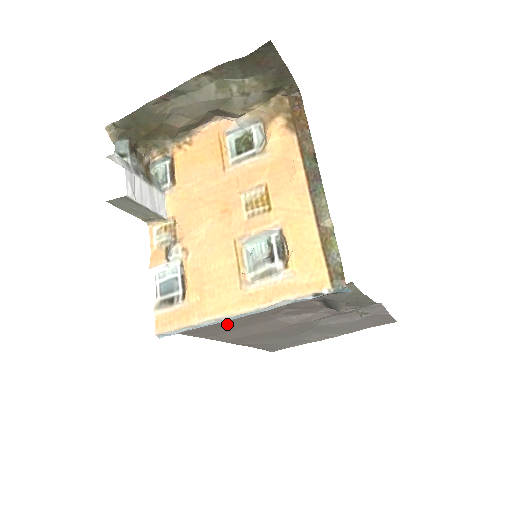
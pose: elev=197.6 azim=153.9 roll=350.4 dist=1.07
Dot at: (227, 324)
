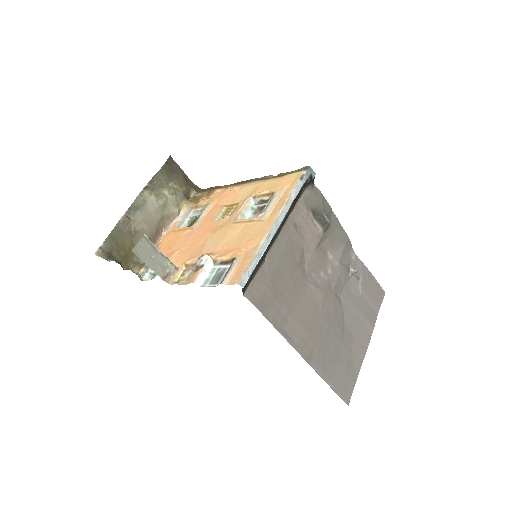
Dot at: (280, 284)
